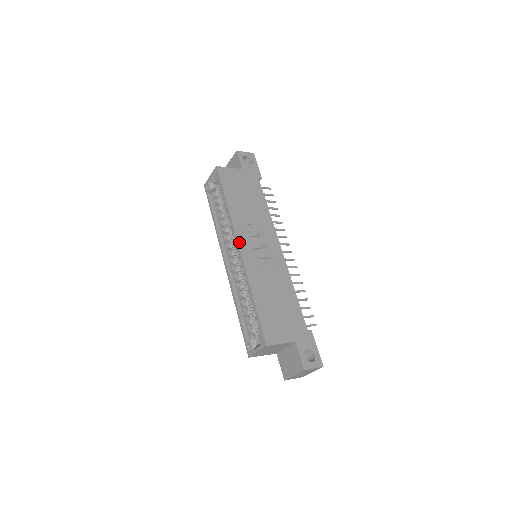
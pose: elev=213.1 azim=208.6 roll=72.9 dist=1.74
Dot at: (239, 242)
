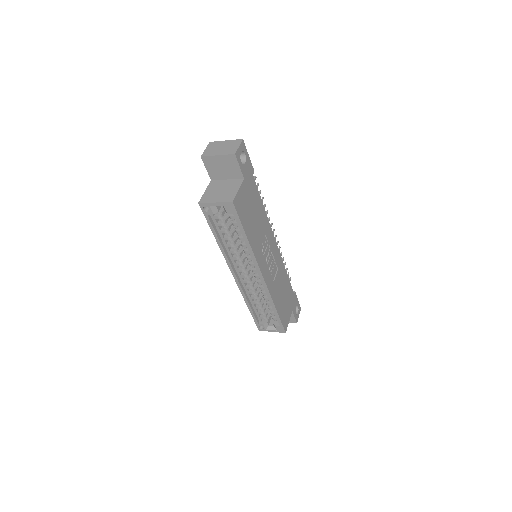
Dot at: (262, 272)
